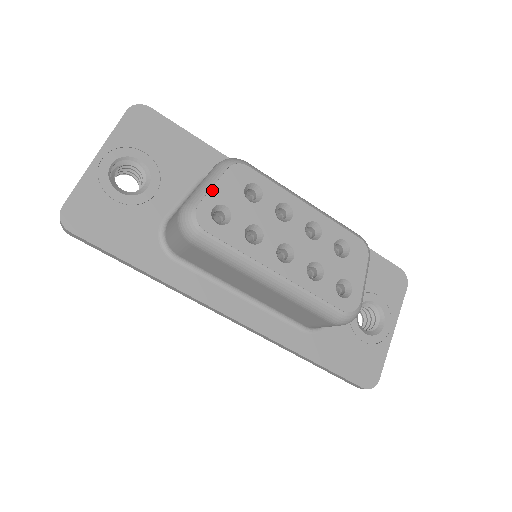
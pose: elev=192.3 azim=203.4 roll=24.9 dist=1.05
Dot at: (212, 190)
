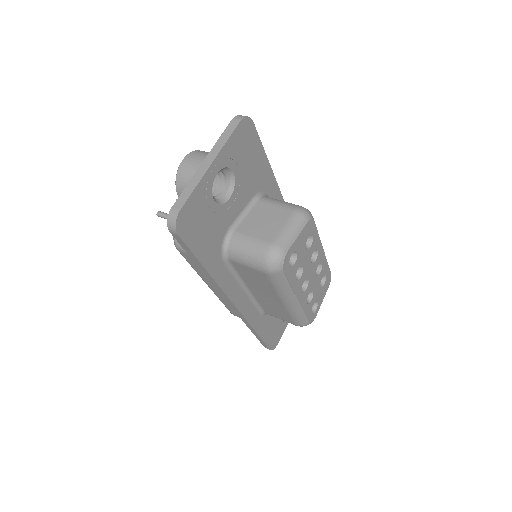
Dot at: (296, 240)
